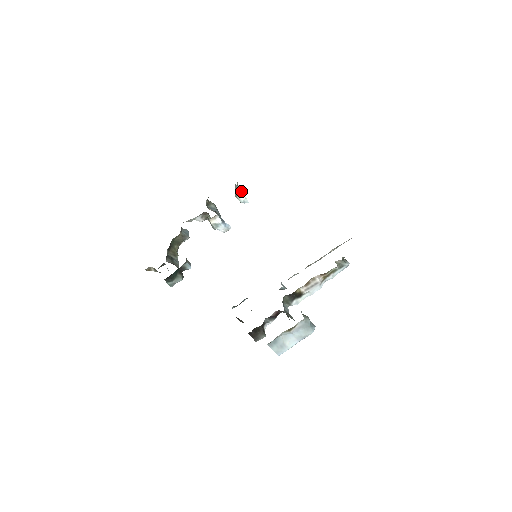
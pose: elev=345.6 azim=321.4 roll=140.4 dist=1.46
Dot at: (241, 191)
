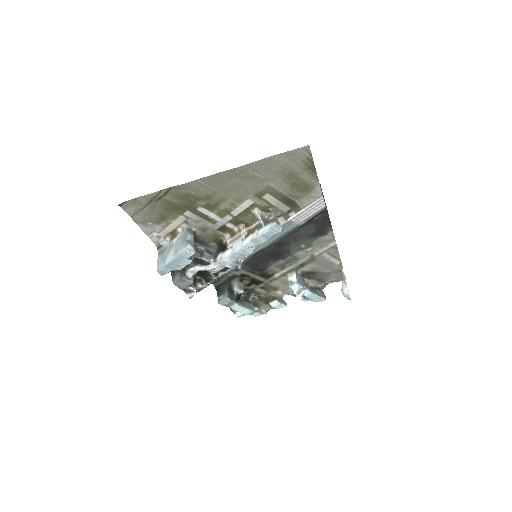
Dot at: (345, 280)
